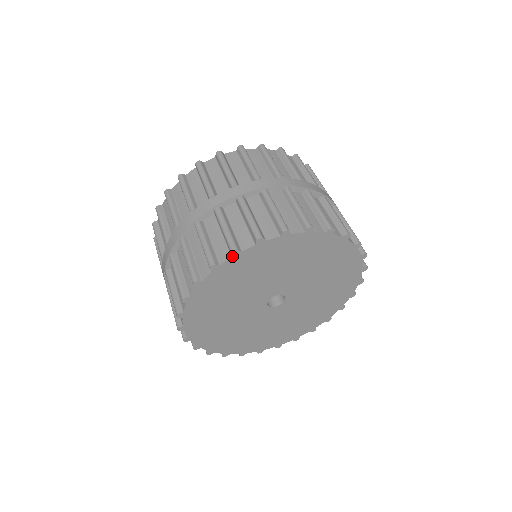
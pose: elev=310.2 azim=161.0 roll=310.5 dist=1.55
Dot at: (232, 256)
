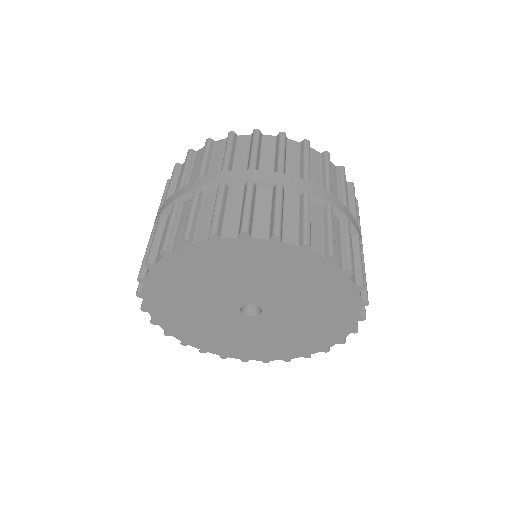
Dot at: (163, 256)
